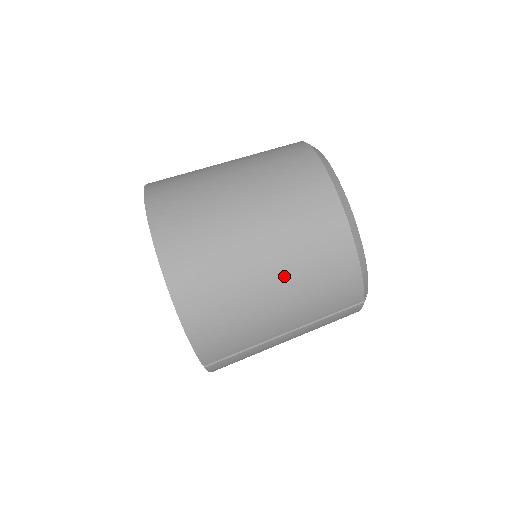
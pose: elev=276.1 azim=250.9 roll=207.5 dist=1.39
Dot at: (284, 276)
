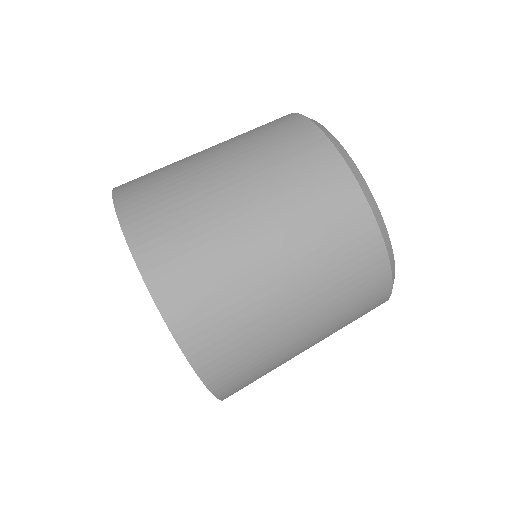
Dot at: (320, 330)
